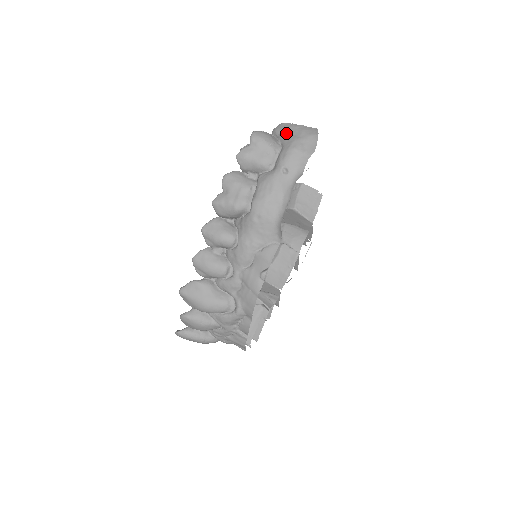
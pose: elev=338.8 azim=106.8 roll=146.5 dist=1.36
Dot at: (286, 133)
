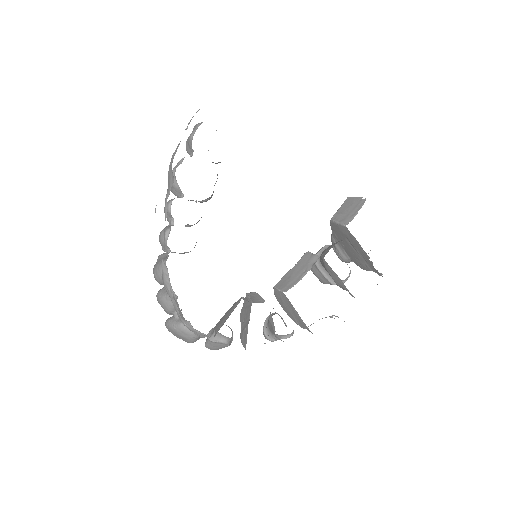
Dot at: occluded
